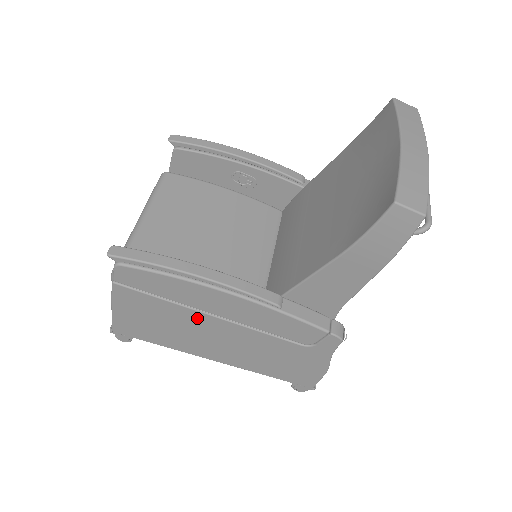
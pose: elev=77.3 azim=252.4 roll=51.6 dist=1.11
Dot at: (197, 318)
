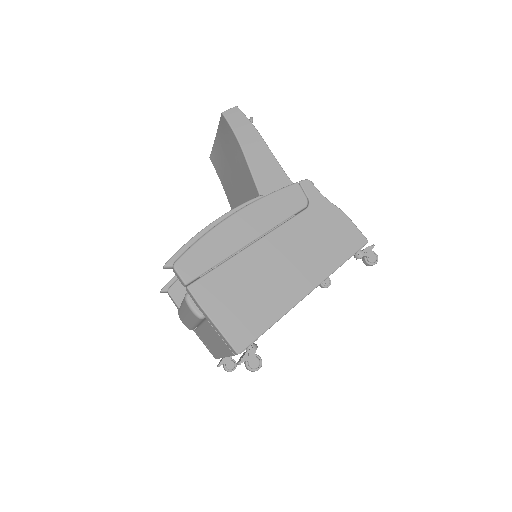
Dot at: (250, 258)
